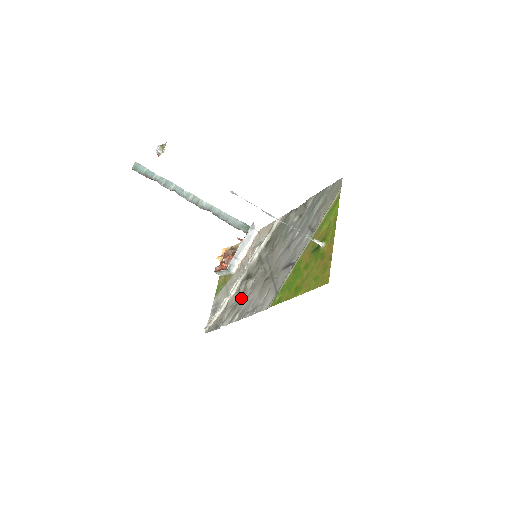
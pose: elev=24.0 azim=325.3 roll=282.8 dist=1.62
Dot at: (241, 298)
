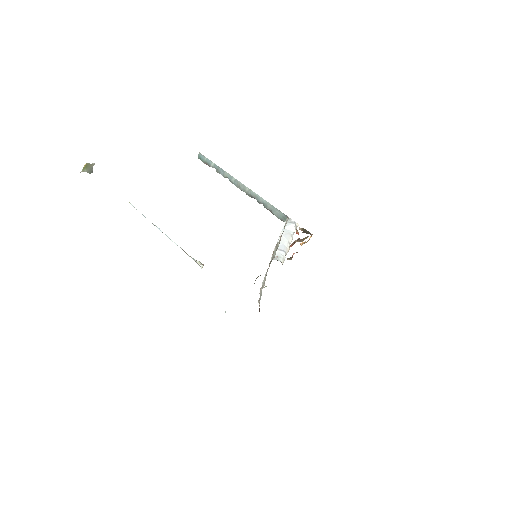
Dot at: occluded
